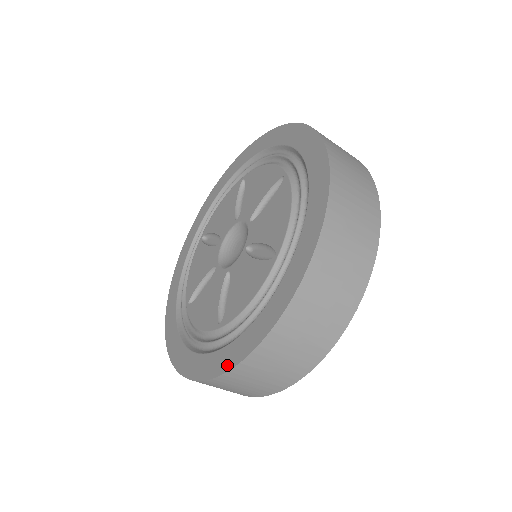
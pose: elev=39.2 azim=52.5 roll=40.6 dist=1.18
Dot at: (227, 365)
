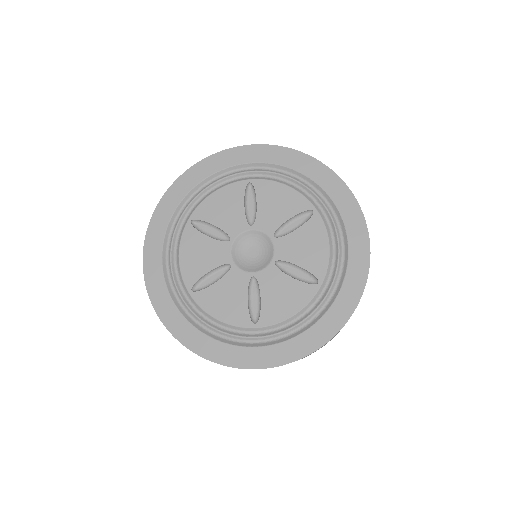
Dot at: (172, 328)
